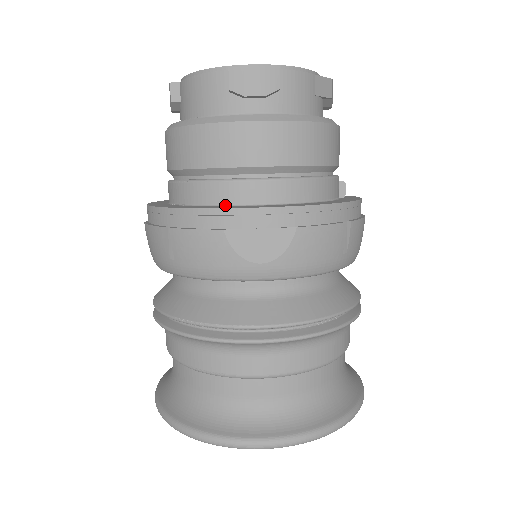
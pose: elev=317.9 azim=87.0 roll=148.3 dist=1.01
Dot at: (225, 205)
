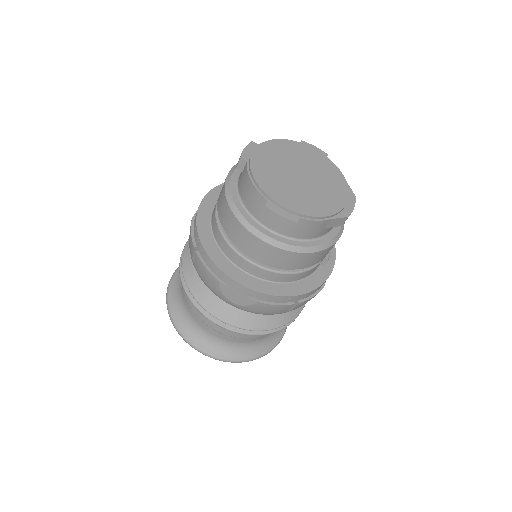
Dot at: (231, 261)
